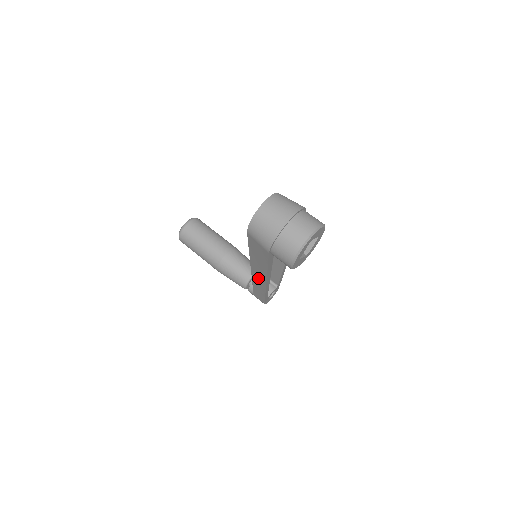
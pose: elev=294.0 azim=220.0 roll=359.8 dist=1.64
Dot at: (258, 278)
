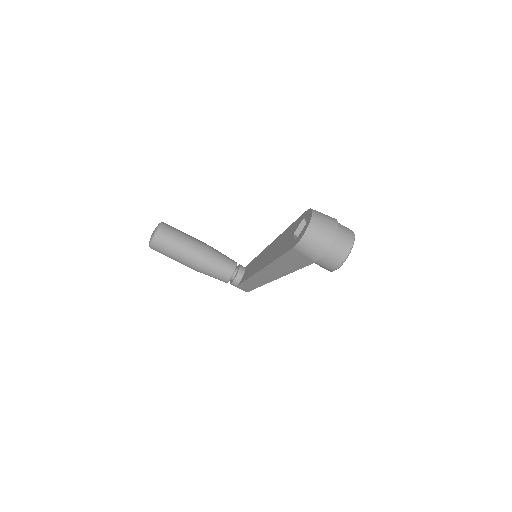
Dot at: (265, 276)
